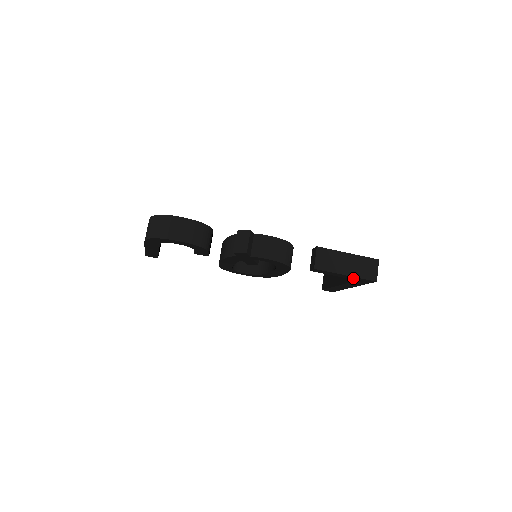
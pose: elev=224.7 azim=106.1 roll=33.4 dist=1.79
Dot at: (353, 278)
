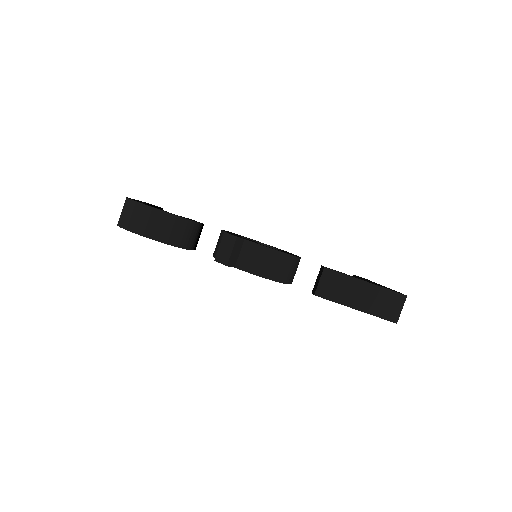
Dot at: occluded
